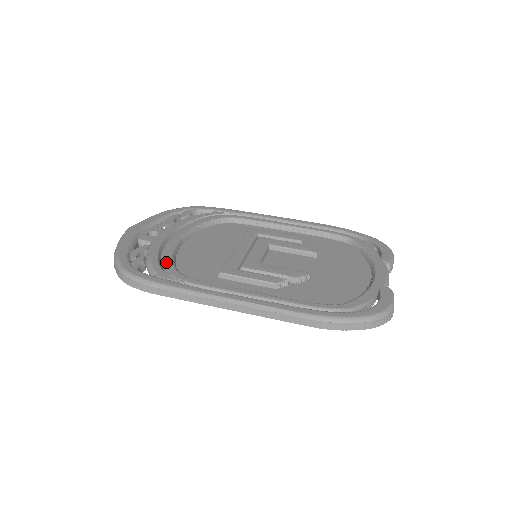
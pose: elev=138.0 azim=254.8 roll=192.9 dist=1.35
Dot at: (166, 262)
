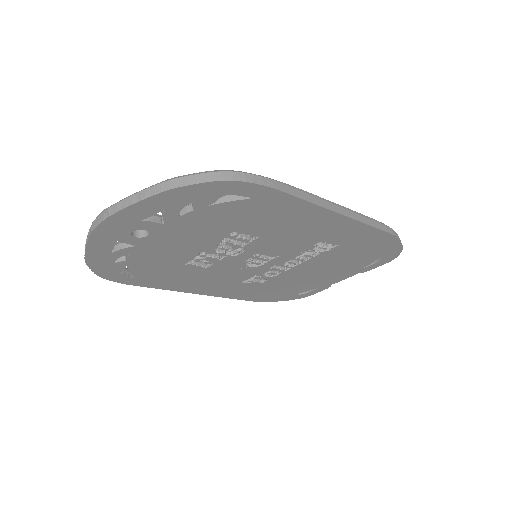
Dot at: occluded
